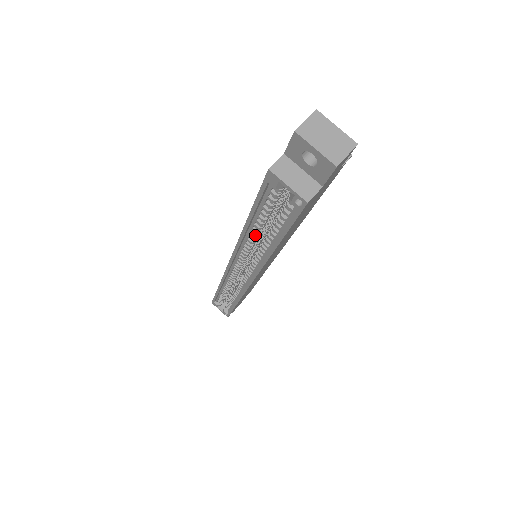
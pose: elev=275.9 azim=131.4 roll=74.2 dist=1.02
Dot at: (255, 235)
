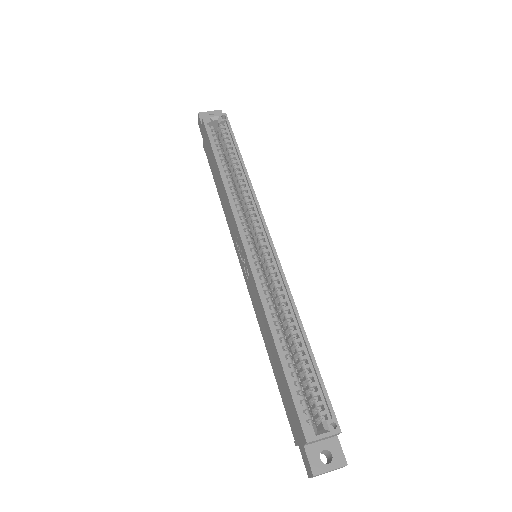
Dot at: (230, 179)
